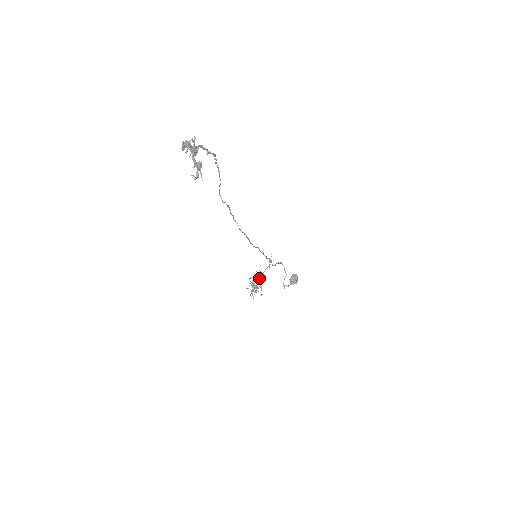
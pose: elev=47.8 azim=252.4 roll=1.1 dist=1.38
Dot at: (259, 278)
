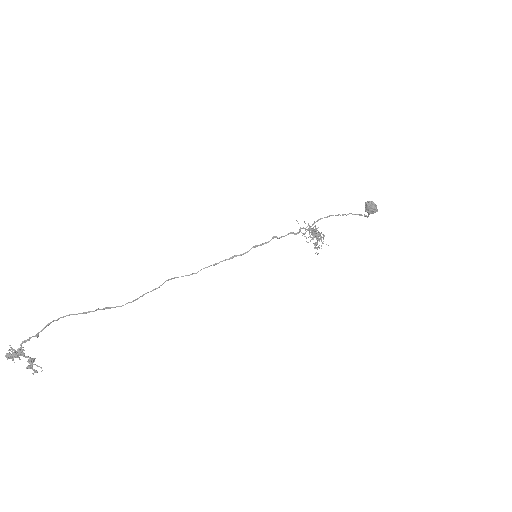
Dot at: occluded
